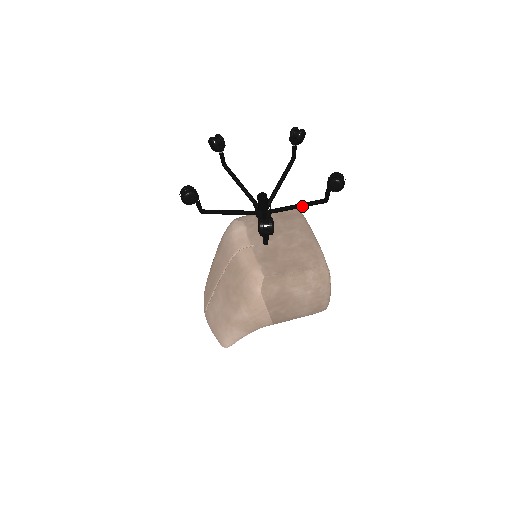
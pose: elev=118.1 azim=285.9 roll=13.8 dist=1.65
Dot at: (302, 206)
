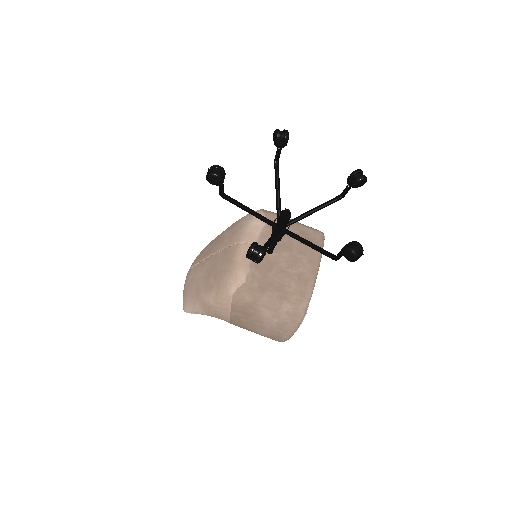
Dot at: (314, 248)
